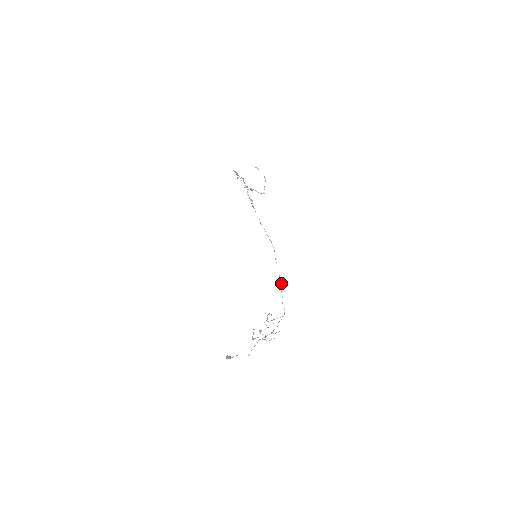
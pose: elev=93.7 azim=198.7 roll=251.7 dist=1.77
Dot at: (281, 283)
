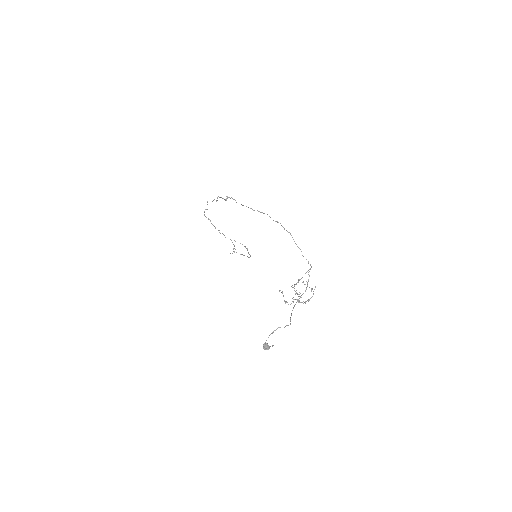
Dot at: occluded
